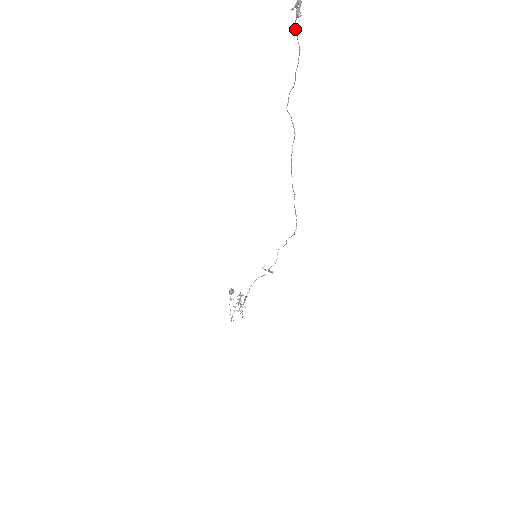
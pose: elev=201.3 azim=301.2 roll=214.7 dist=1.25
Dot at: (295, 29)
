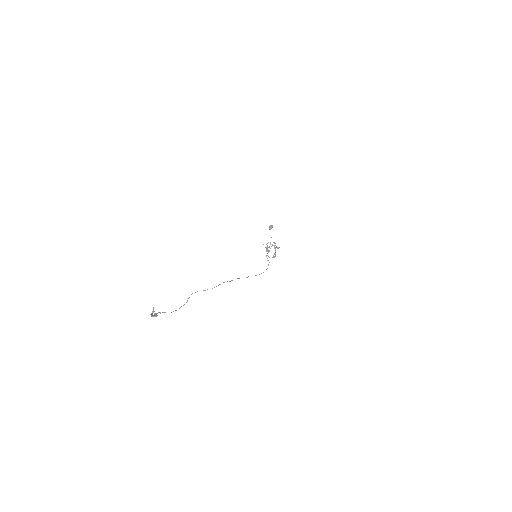
Dot at: occluded
